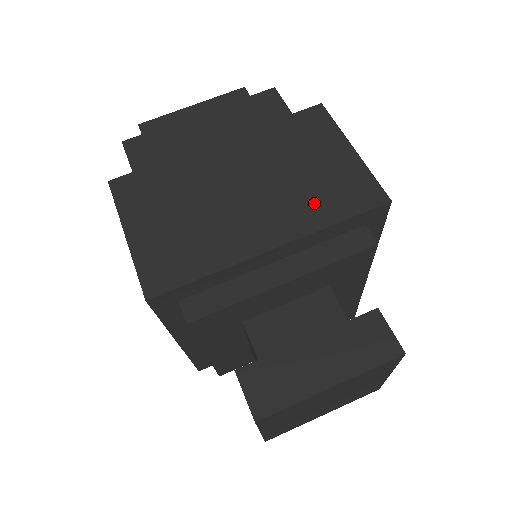
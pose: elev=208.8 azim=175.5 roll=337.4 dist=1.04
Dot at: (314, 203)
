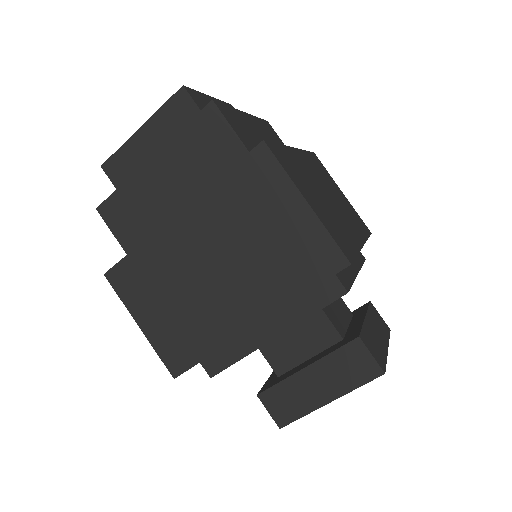
Dot at: (279, 276)
